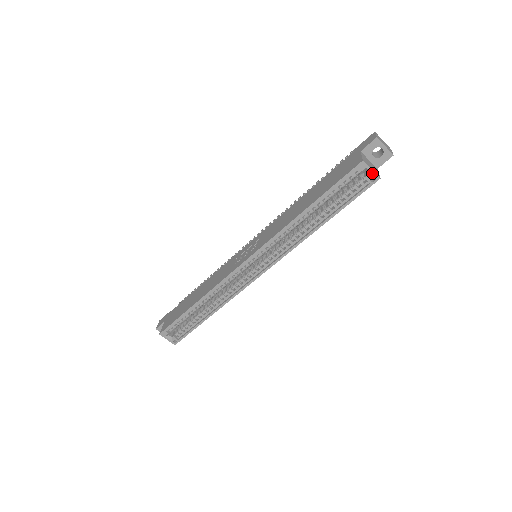
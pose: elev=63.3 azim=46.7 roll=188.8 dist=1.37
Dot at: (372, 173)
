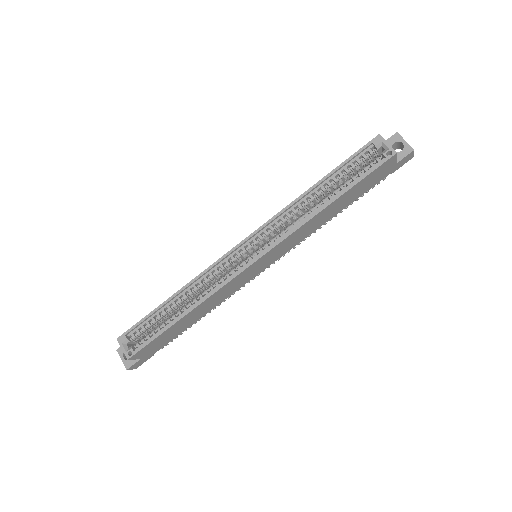
Dot at: (388, 147)
